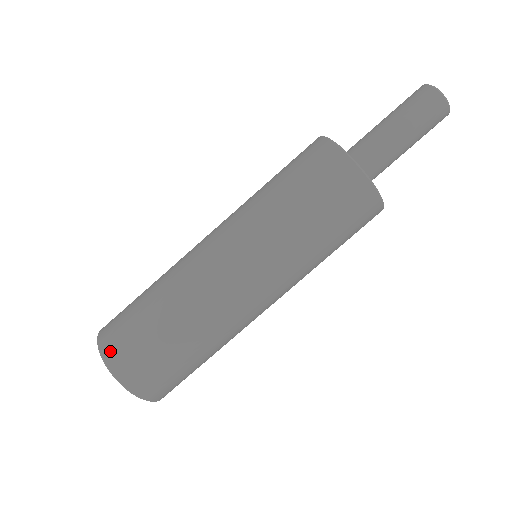
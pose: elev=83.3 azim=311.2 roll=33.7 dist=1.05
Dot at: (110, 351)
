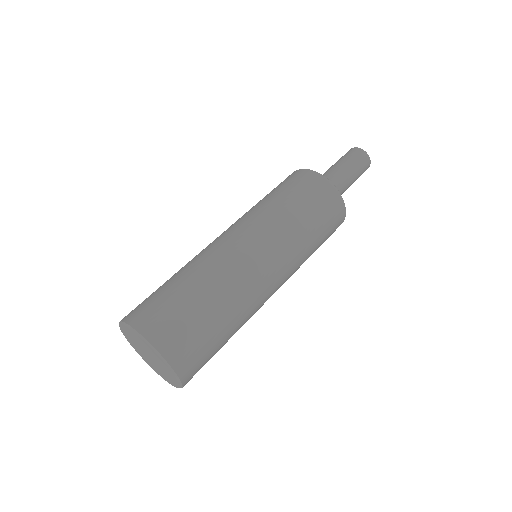
Dot at: occluded
